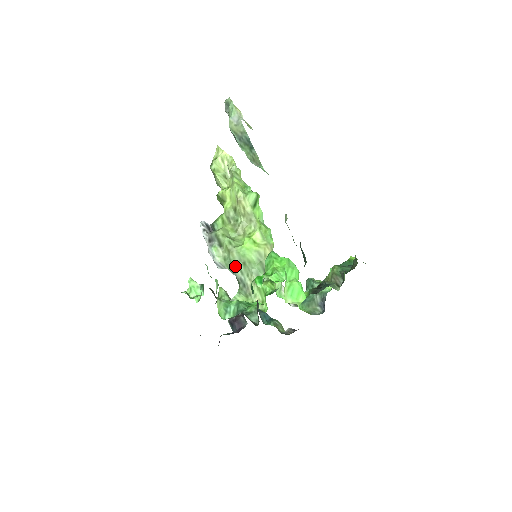
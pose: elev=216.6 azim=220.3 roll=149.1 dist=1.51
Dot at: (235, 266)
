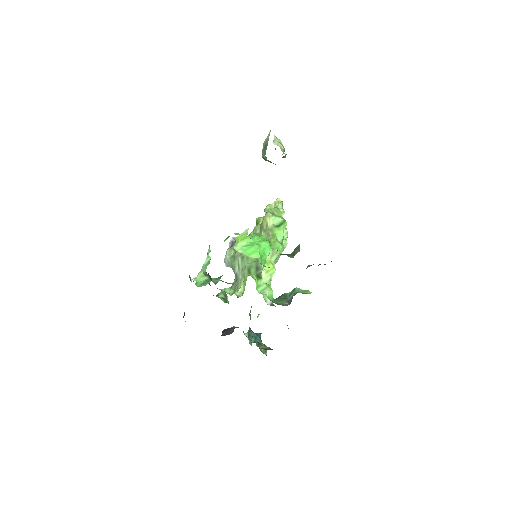
Dot at: (236, 261)
